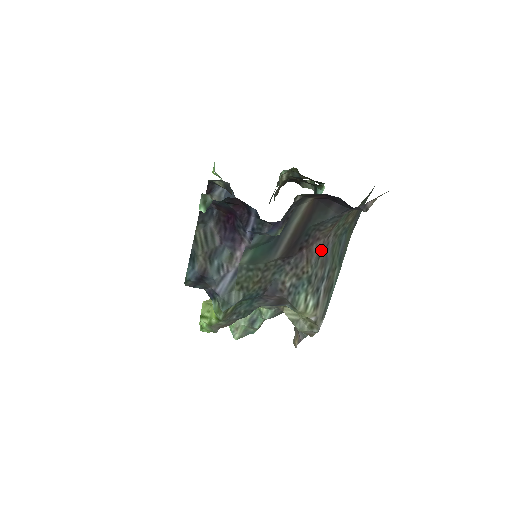
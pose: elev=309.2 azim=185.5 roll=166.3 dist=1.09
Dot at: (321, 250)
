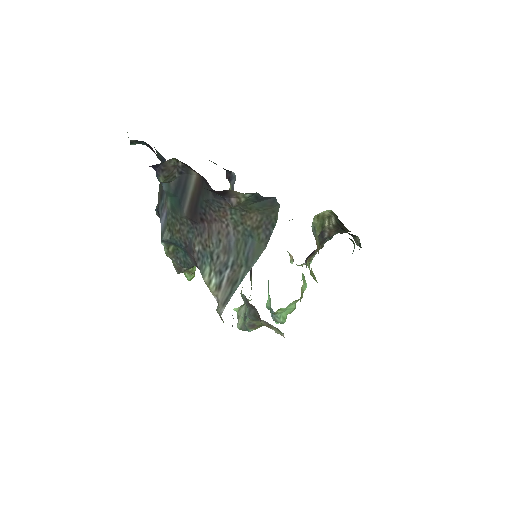
Dot at: (221, 234)
